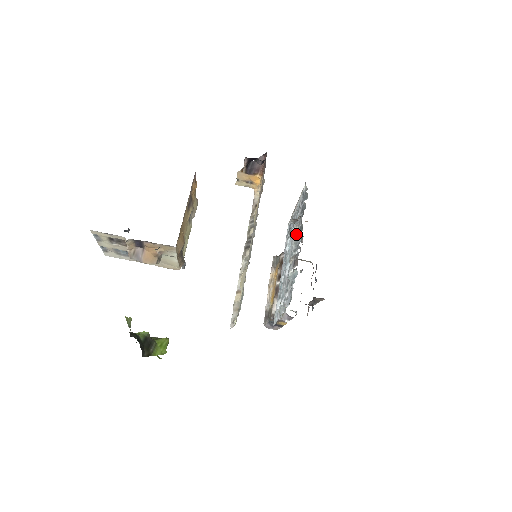
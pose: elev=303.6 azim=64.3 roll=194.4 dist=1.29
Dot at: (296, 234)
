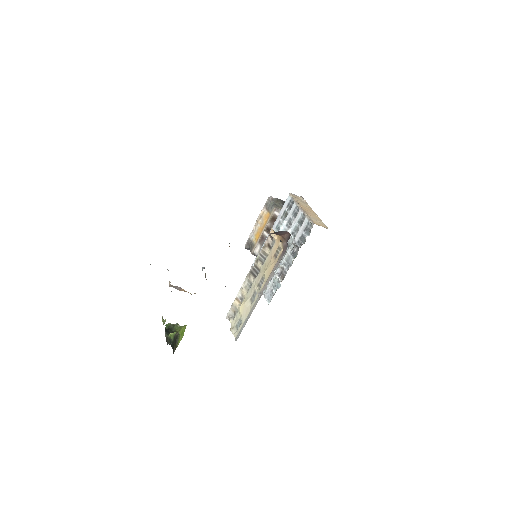
Dot at: occluded
